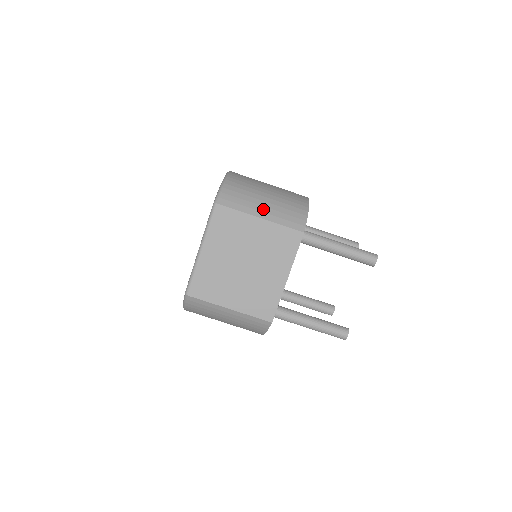
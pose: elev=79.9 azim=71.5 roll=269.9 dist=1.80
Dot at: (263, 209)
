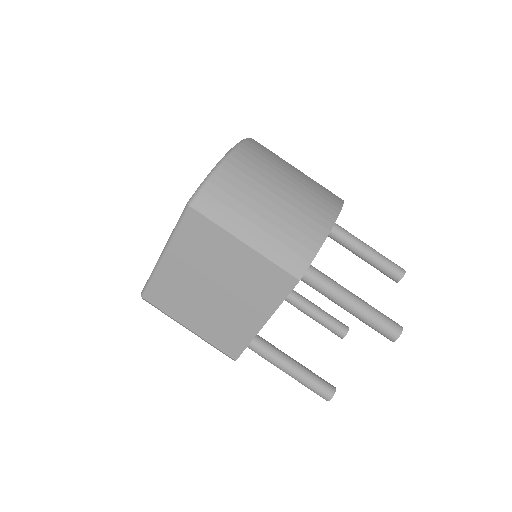
Dot at: (254, 230)
